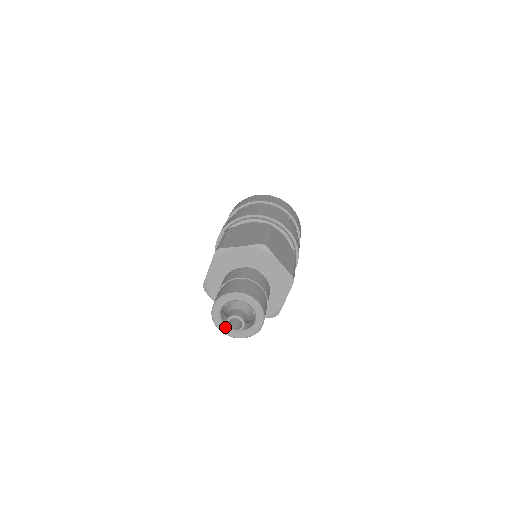
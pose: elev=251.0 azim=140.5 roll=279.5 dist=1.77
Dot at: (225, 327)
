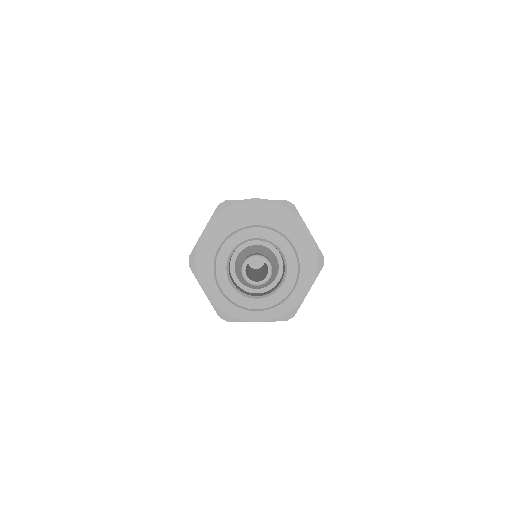
Dot at: (260, 298)
